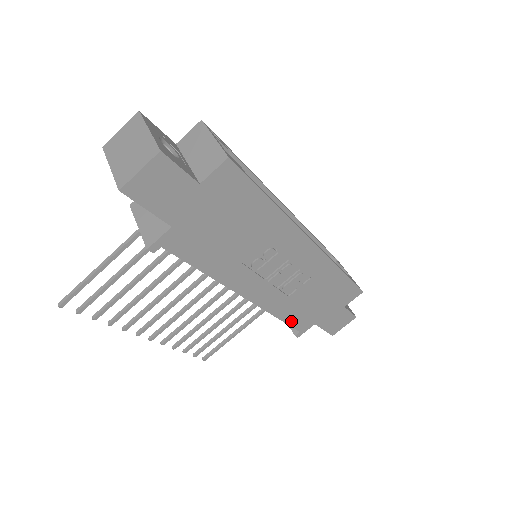
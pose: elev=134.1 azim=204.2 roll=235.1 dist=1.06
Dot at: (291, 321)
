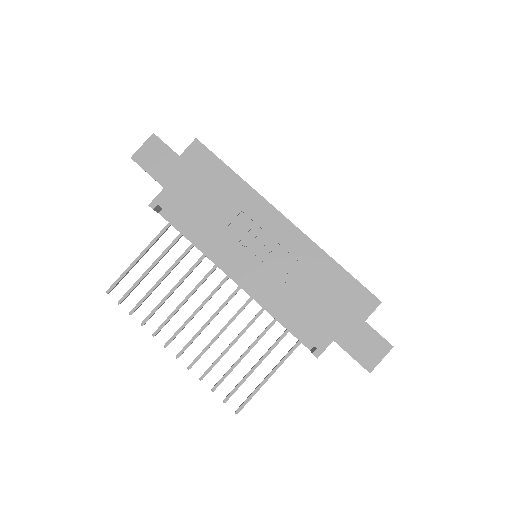
Dot at: (299, 325)
